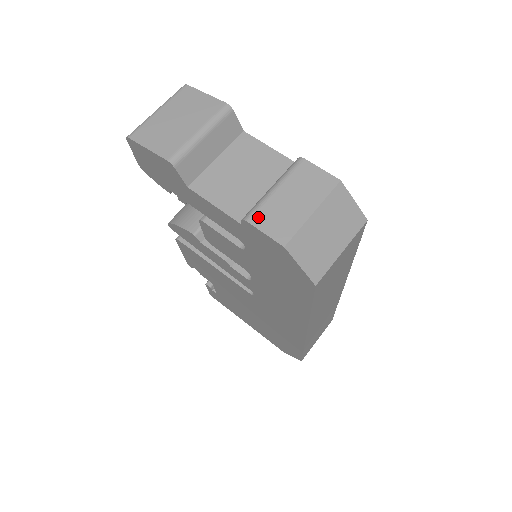
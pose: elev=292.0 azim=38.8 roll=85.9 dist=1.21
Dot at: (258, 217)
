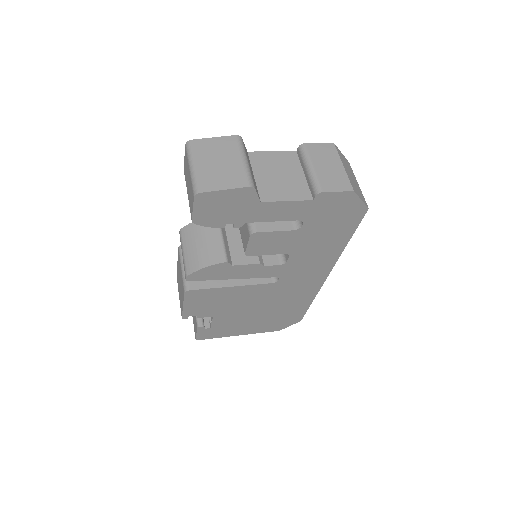
Dot at: (325, 186)
